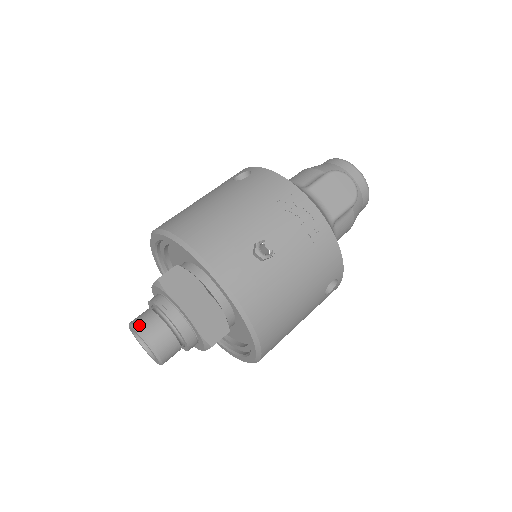
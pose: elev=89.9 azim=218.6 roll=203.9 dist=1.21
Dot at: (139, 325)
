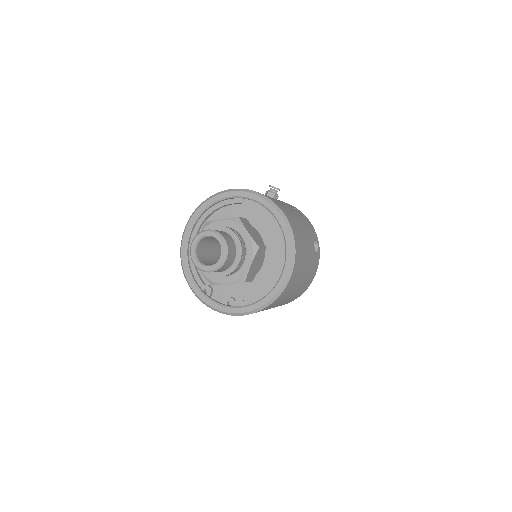
Dot at: (204, 231)
